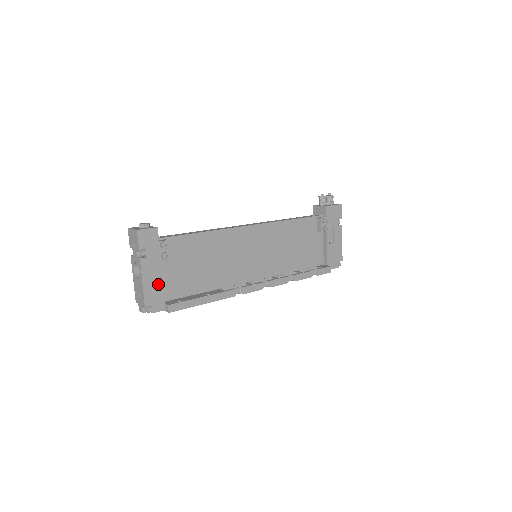
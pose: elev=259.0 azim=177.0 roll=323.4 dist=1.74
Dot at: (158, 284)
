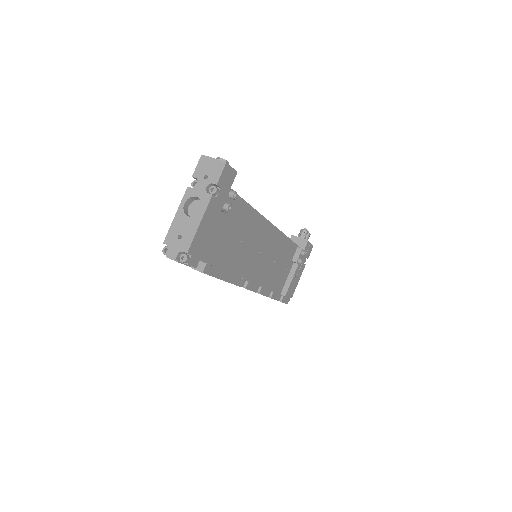
Dot at: (207, 234)
